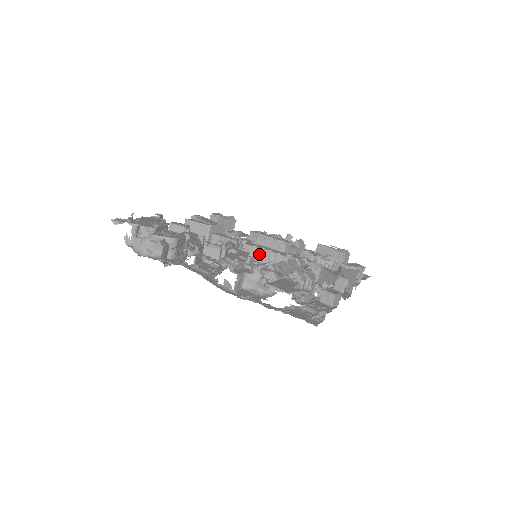
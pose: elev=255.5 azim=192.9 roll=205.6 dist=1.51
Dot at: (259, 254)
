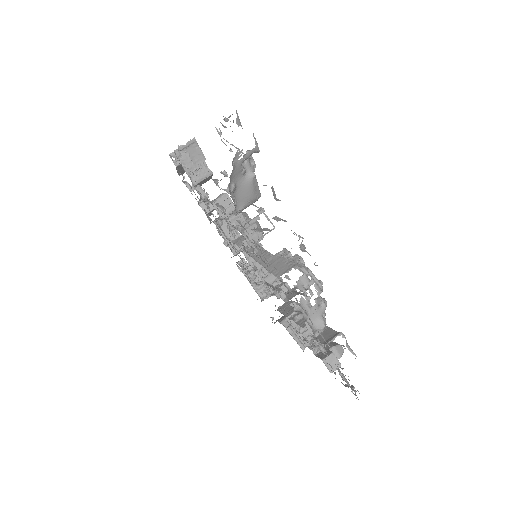
Dot at: occluded
